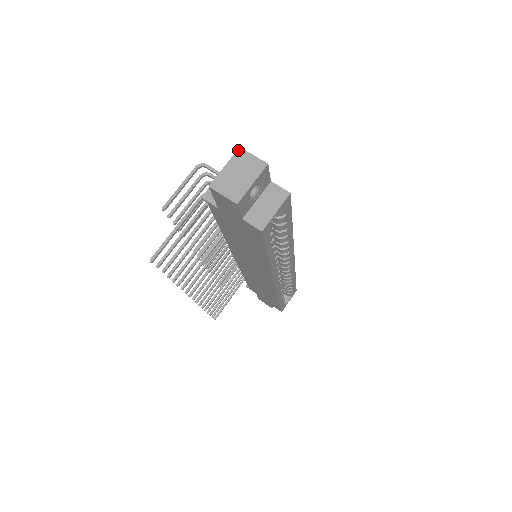
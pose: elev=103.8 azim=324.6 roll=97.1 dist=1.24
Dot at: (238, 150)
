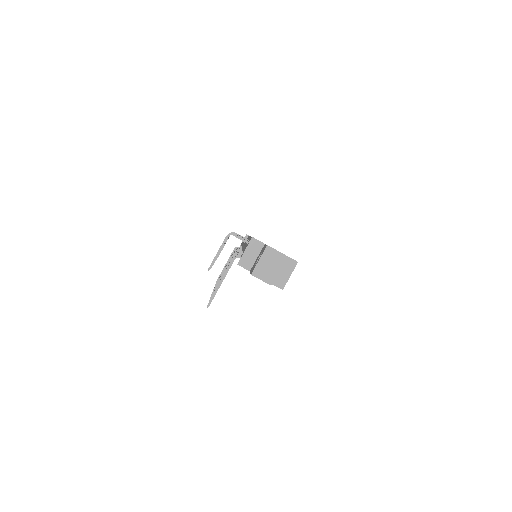
Dot at: (266, 247)
